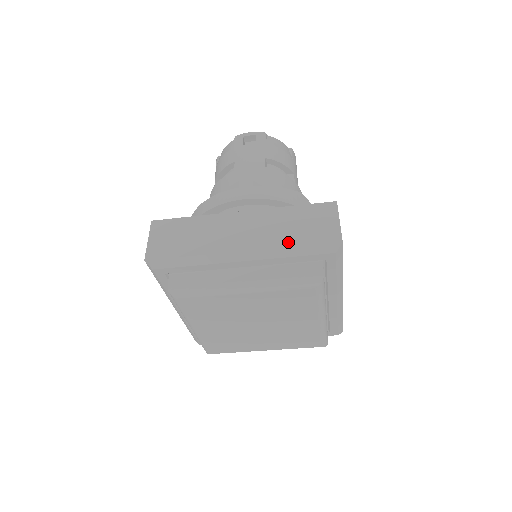
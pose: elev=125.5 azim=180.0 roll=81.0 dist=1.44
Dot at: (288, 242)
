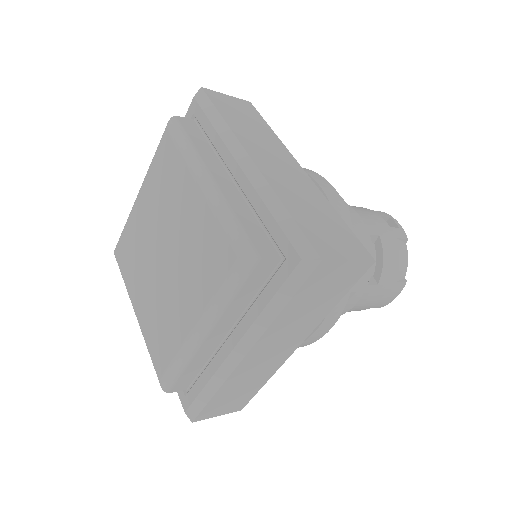
Dot at: (288, 203)
